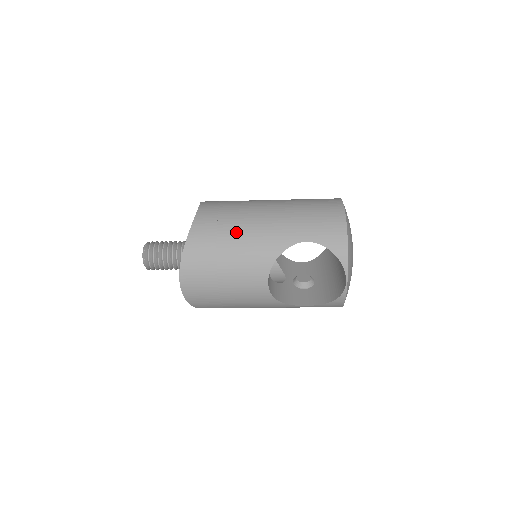
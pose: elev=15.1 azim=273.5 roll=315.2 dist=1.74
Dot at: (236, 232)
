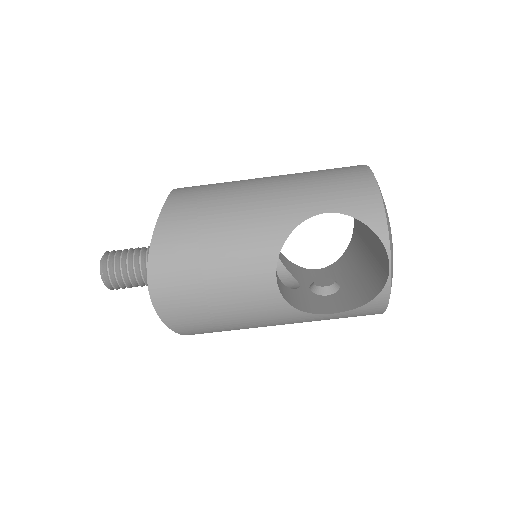
Dot at: (224, 211)
